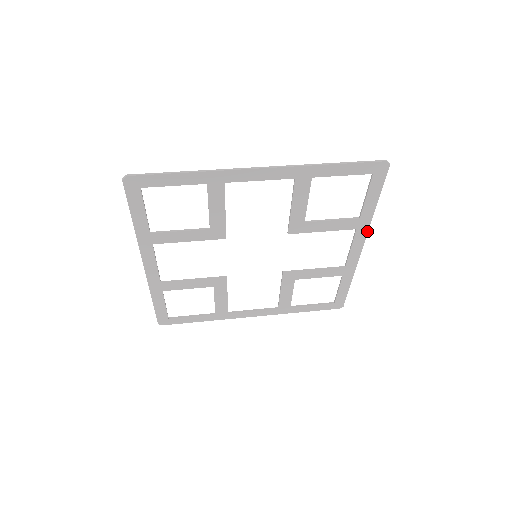
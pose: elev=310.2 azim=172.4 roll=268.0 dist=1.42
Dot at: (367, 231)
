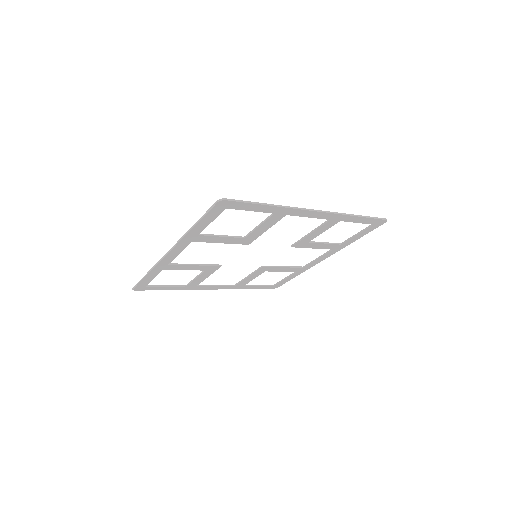
Dot at: (337, 251)
